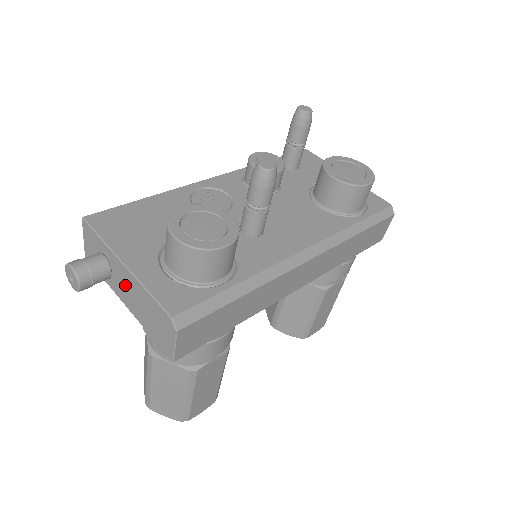
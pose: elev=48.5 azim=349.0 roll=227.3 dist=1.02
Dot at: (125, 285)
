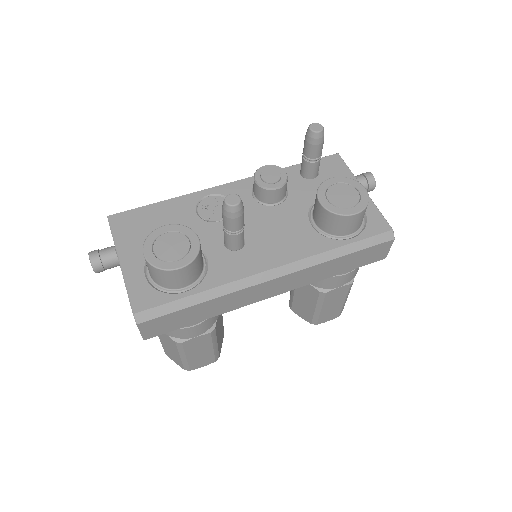
Dot at: occluded
